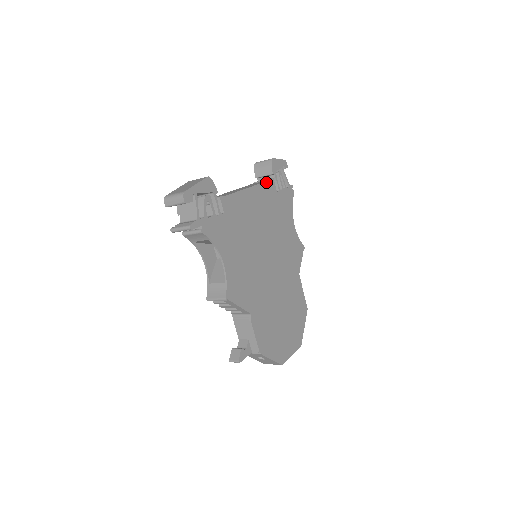
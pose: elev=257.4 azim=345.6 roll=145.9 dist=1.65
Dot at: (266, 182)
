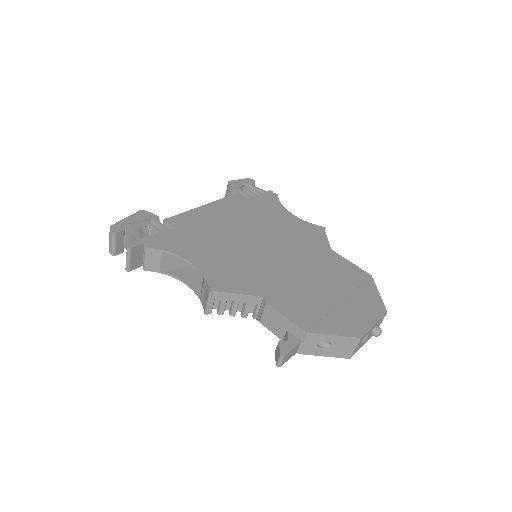
Dot at: (228, 197)
